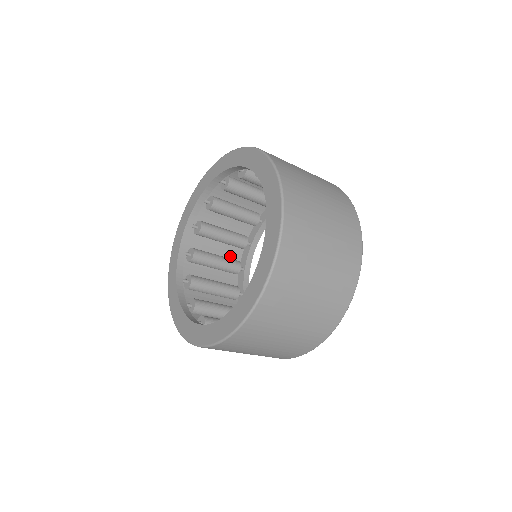
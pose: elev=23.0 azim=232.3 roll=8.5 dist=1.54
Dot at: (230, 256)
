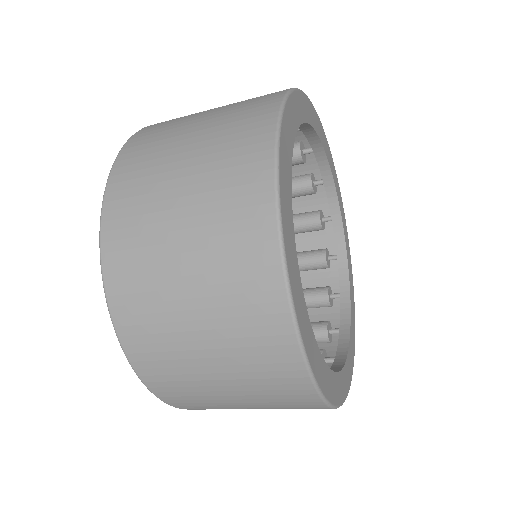
Dot at: (311, 204)
